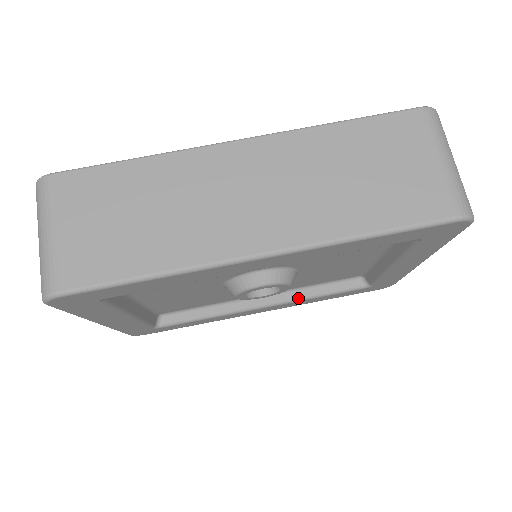
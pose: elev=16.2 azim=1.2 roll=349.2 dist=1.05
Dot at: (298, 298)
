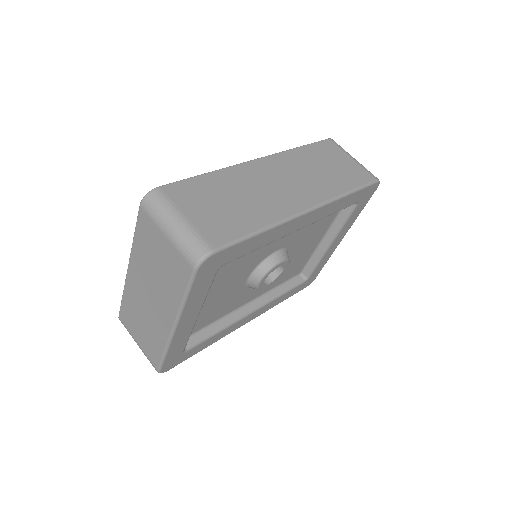
Dot at: (271, 299)
